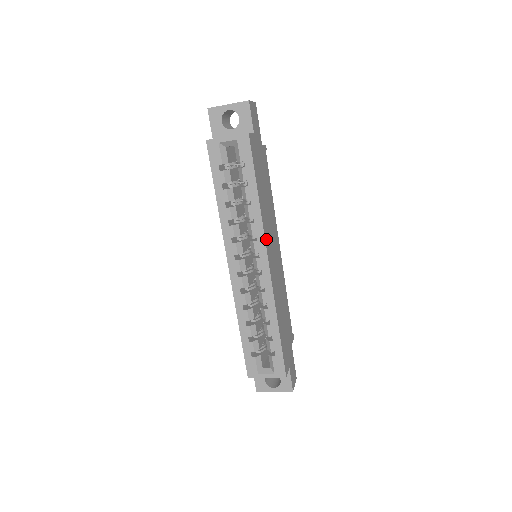
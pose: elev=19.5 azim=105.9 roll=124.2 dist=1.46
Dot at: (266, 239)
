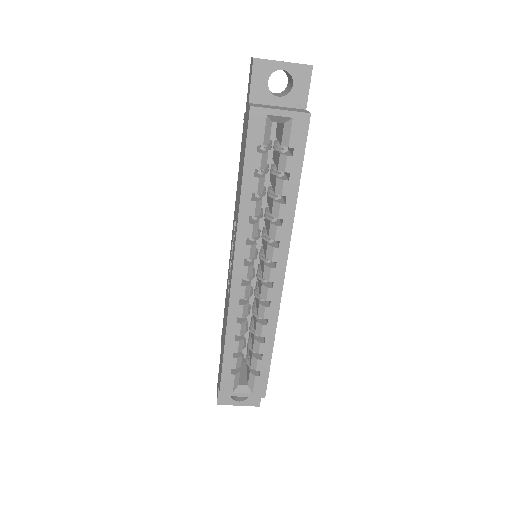
Dot at: (288, 246)
